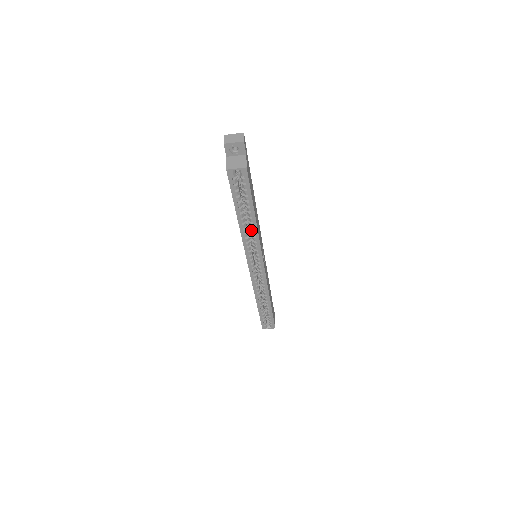
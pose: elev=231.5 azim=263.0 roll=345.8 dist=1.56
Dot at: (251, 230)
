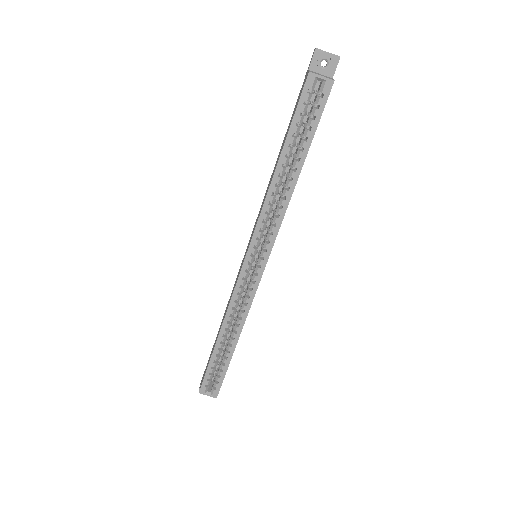
Dot at: (283, 193)
